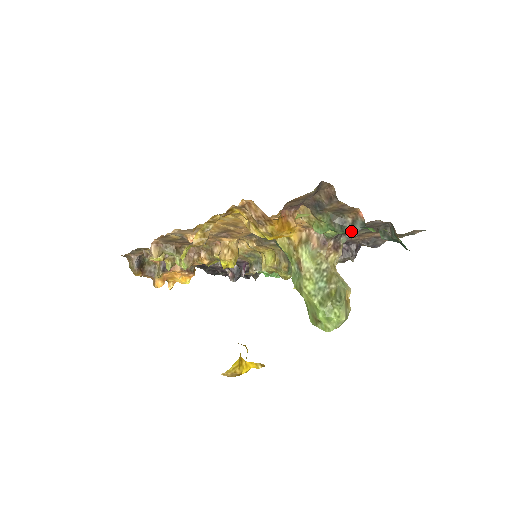
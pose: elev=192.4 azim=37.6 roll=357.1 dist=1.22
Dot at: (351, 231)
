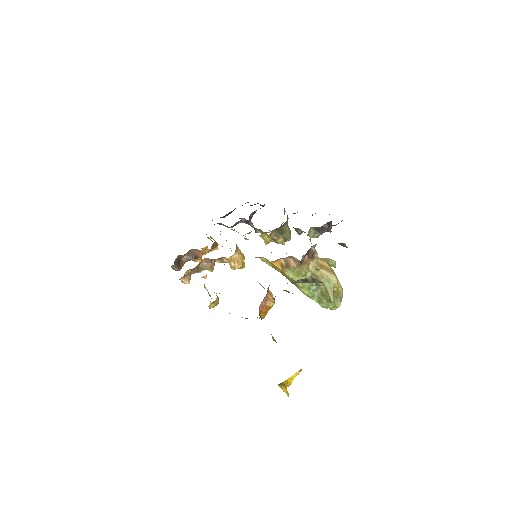
Dot at: (315, 282)
